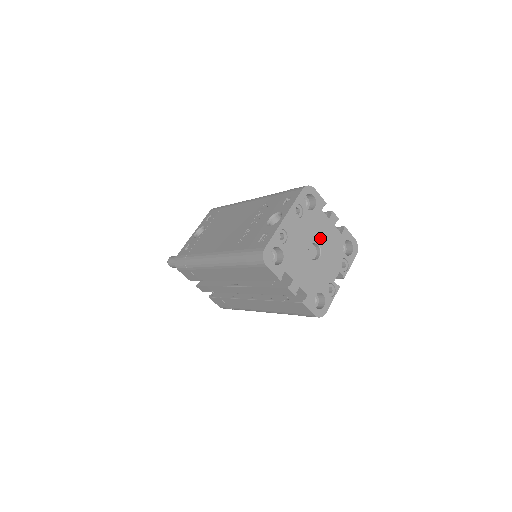
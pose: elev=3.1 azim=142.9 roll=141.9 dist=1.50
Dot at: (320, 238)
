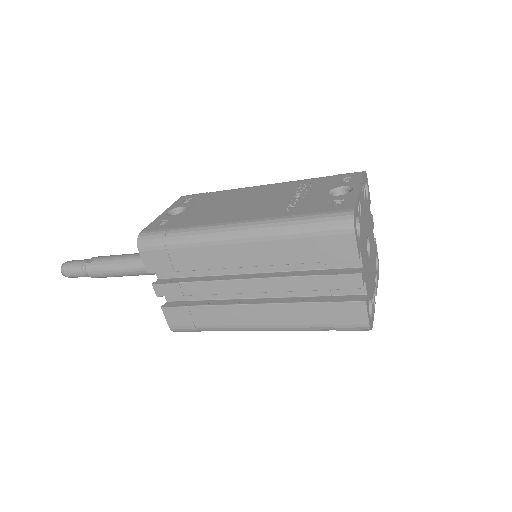
Dot at: (369, 236)
